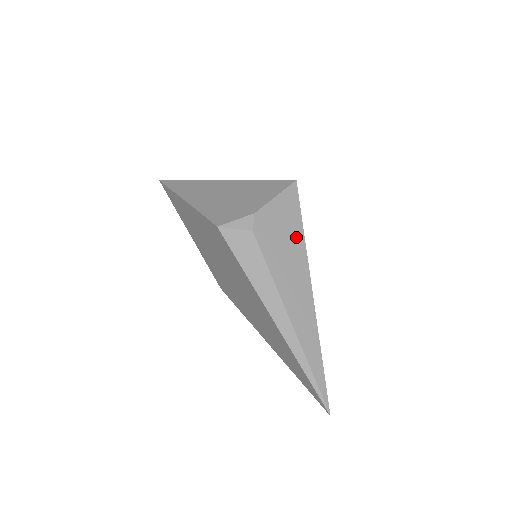
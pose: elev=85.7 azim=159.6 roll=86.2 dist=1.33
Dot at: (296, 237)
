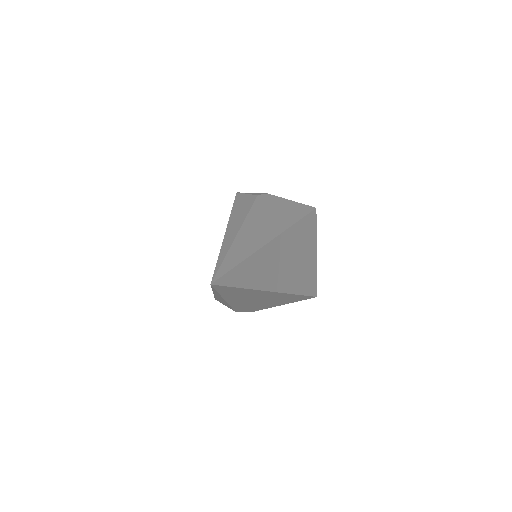
Dot at: (289, 218)
